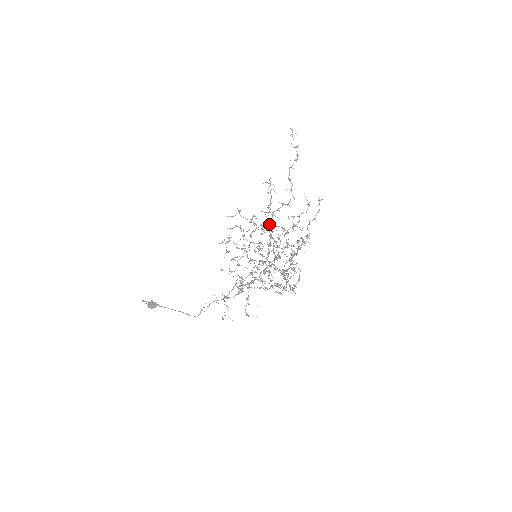
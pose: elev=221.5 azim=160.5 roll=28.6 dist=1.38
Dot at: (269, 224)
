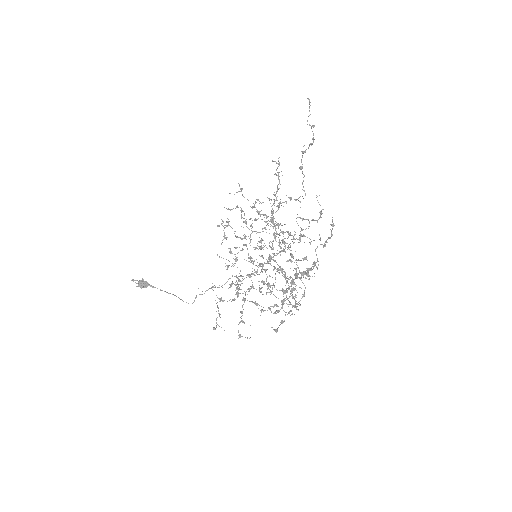
Dot at: (274, 218)
